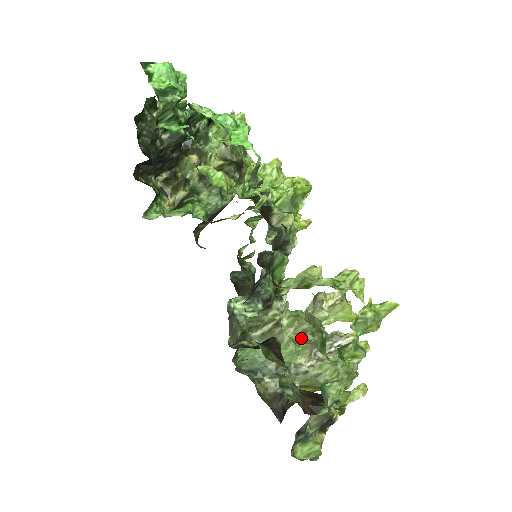
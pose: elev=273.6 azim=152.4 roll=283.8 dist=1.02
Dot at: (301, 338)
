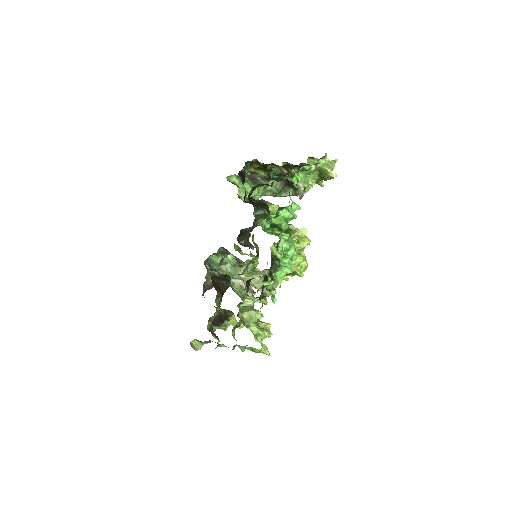
Dot at: occluded
